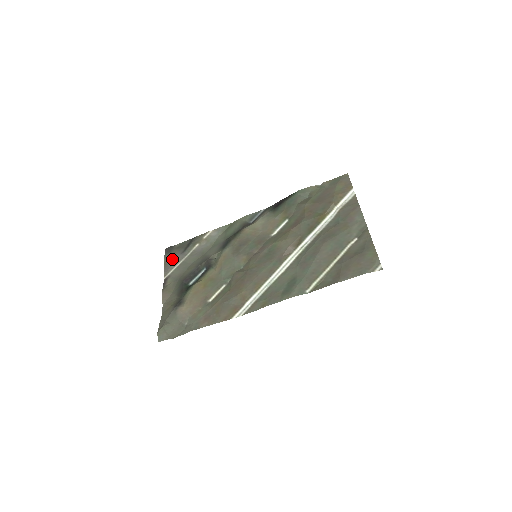
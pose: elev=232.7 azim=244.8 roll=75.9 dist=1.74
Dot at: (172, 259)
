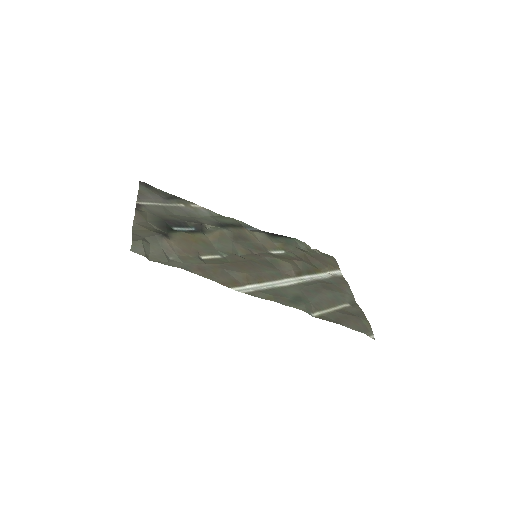
Dot at: (151, 194)
